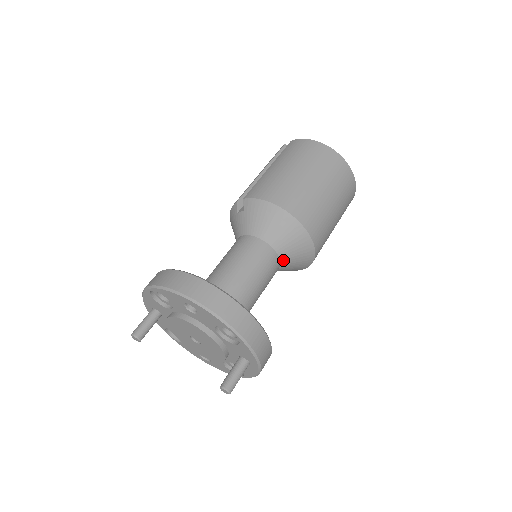
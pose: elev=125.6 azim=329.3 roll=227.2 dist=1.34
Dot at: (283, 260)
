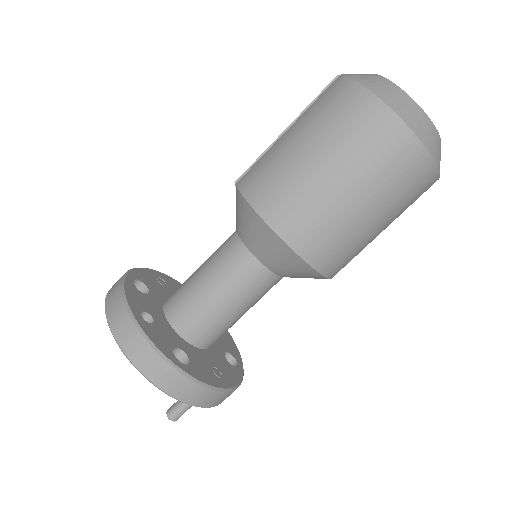
Dot at: (280, 274)
